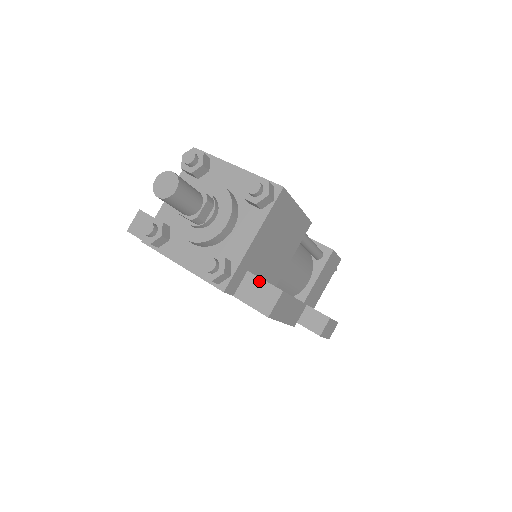
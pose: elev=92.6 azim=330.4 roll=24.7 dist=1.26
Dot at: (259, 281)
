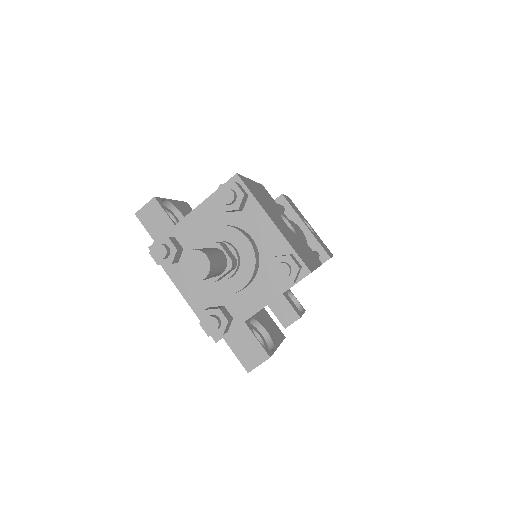
Dot at: (252, 337)
